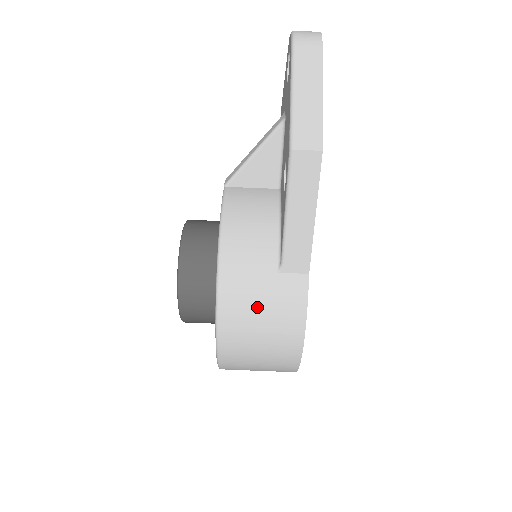
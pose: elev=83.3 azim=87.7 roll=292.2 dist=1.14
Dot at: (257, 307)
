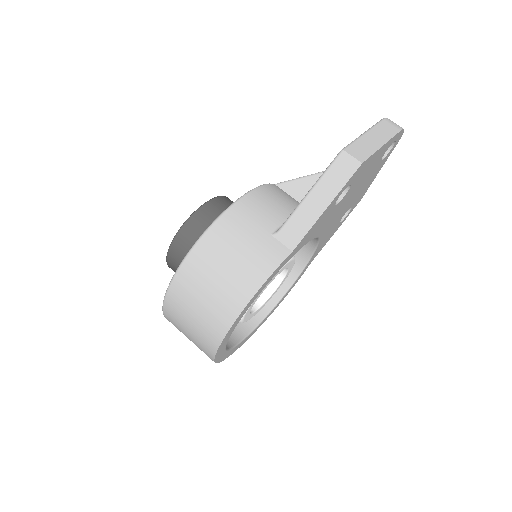
Dot at: (238, 246)
